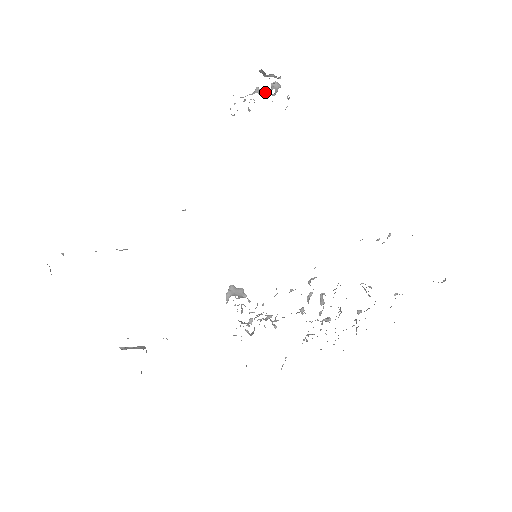
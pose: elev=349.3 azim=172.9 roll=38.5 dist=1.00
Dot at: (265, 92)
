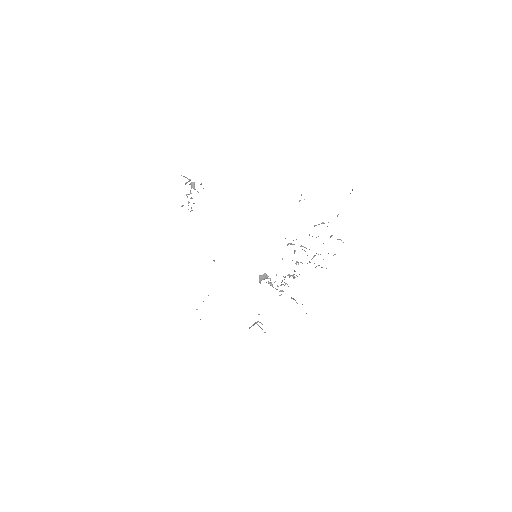
Dot at: occluded
